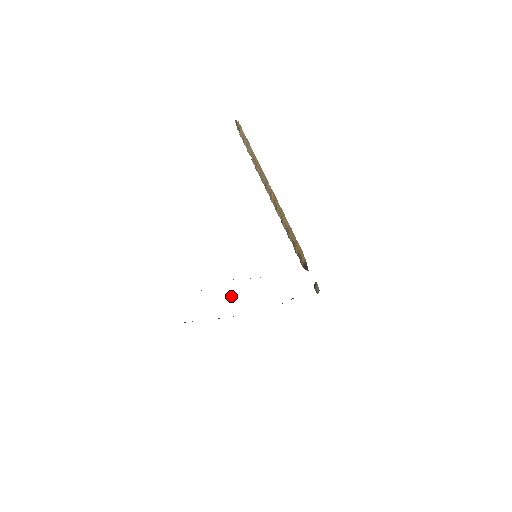
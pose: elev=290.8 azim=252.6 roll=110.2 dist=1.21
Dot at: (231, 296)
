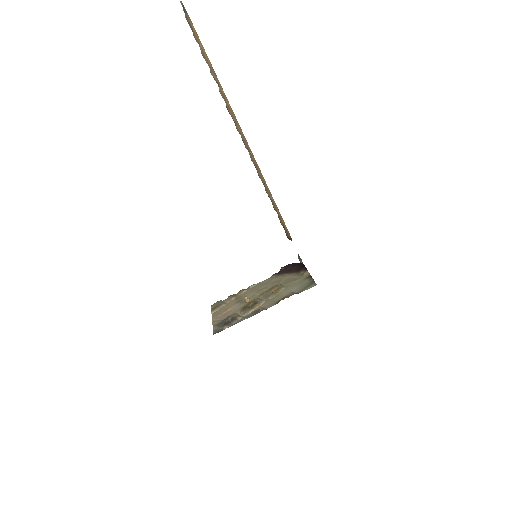
Dot at: (246, 300)
